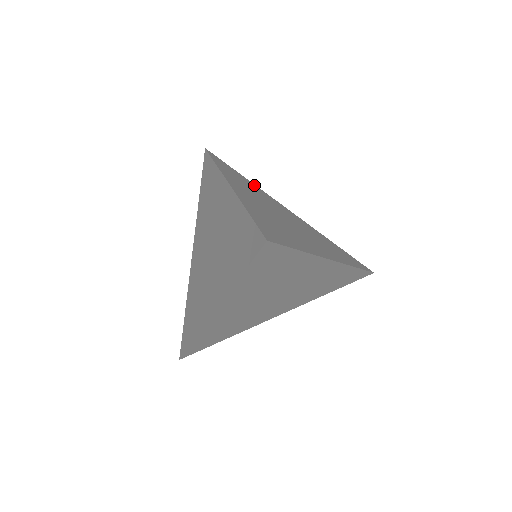
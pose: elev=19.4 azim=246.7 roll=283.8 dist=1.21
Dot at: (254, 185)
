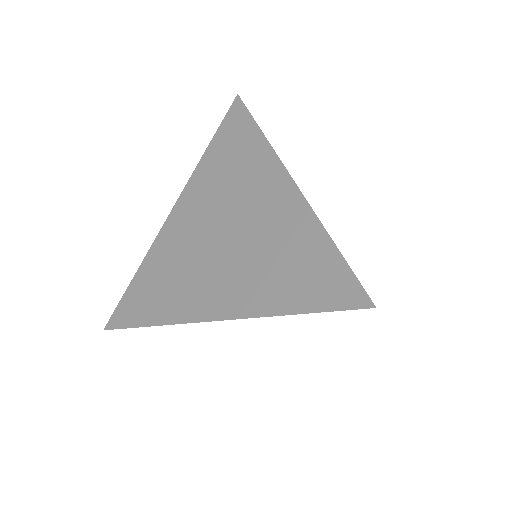
Dot at: occluded
